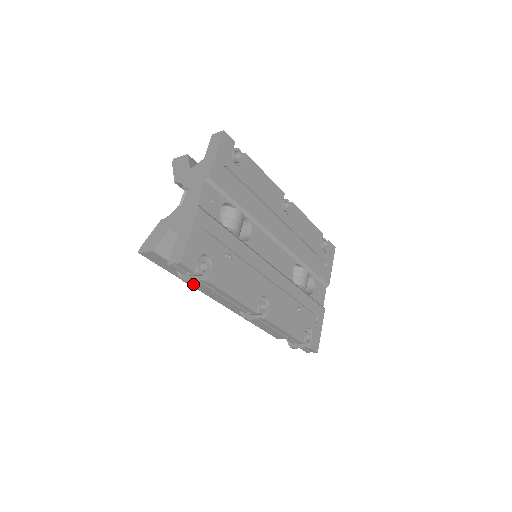
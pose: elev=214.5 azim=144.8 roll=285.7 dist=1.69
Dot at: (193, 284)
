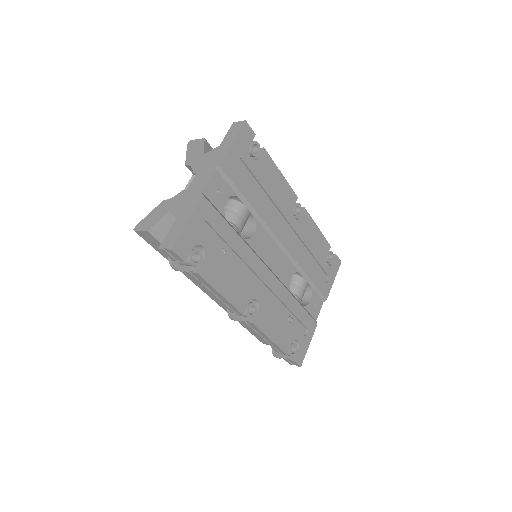
Dot at: (185, 272)
